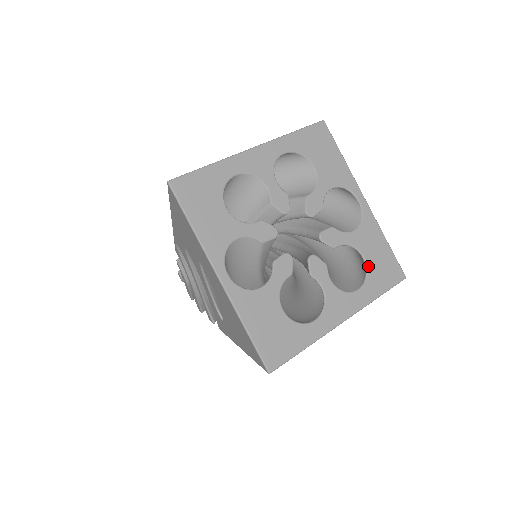
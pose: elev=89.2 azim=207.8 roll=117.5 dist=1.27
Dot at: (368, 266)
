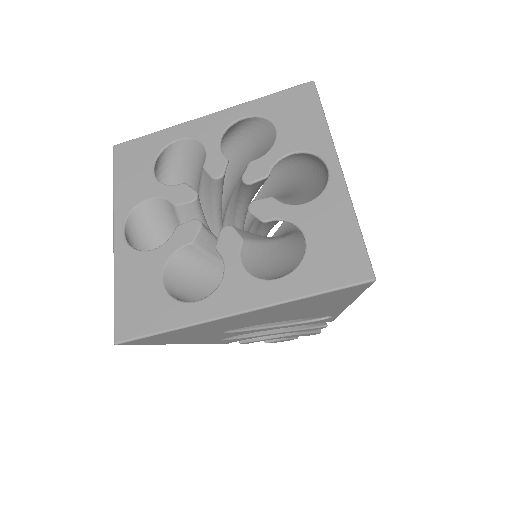
Dot at: (307, 251)
